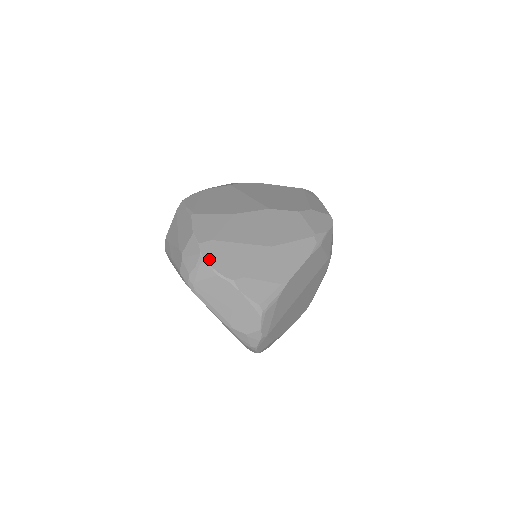
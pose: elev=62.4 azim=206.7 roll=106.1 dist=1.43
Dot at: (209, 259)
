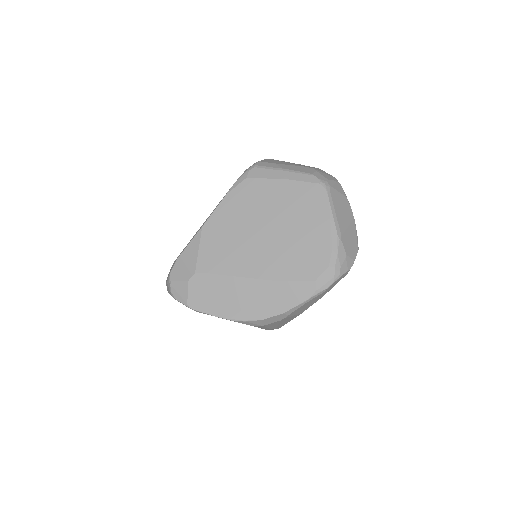
Dot at: occluded
